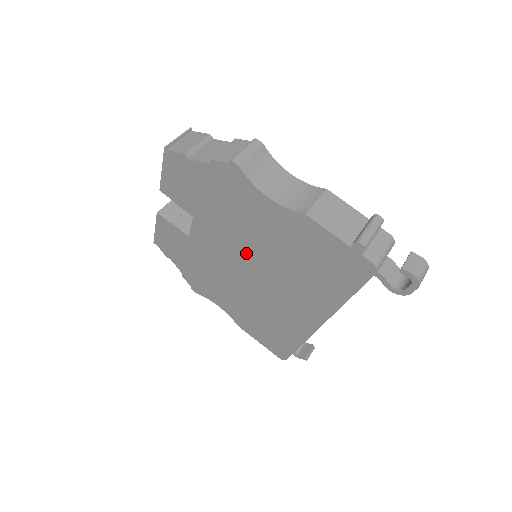
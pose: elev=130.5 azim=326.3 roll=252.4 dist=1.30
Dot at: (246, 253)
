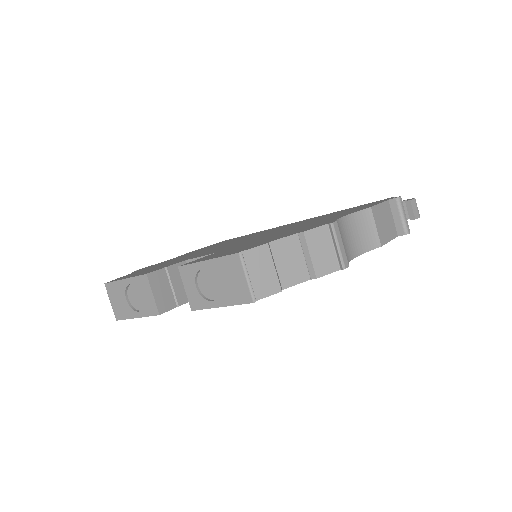
Dot at: occluded
